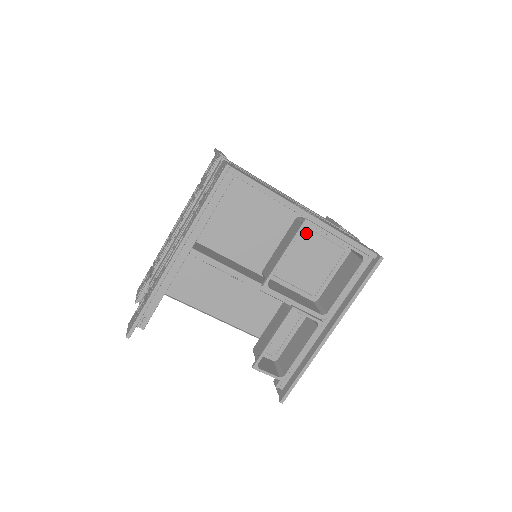
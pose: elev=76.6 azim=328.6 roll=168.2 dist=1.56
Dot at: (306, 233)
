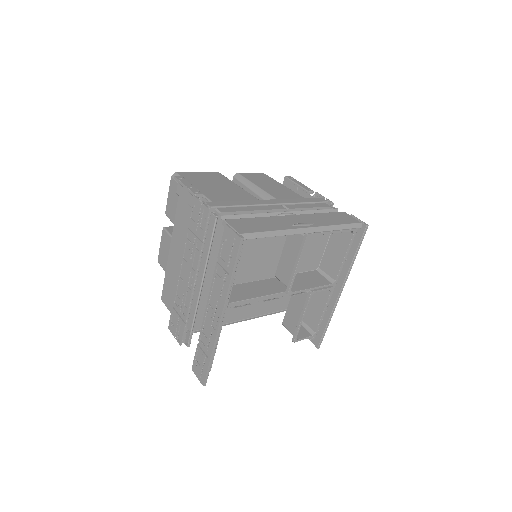
Dot at: occluded
